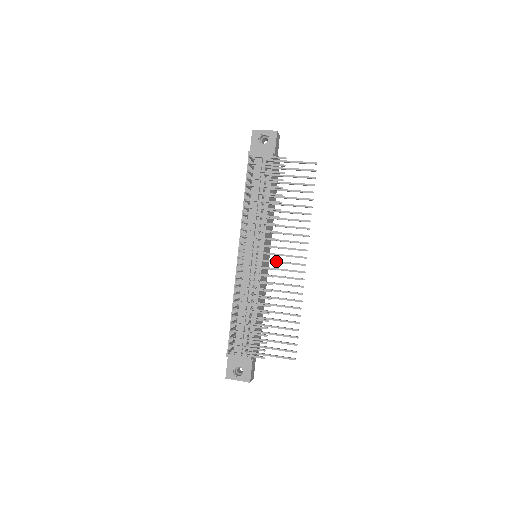
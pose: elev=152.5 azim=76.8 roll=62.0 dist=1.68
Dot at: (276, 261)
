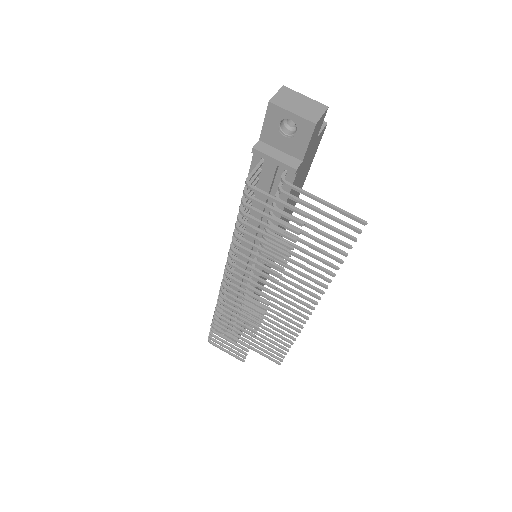
Dot at: occluded
